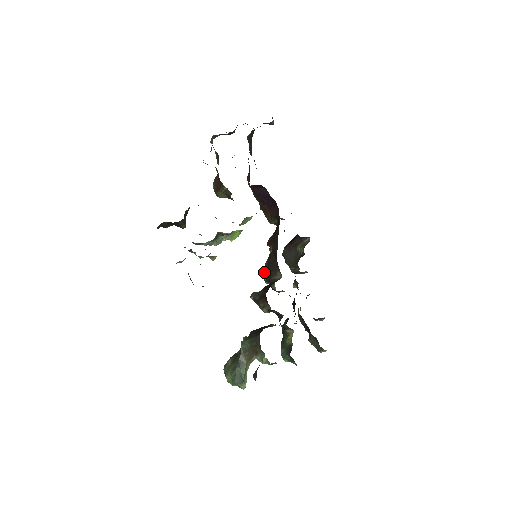
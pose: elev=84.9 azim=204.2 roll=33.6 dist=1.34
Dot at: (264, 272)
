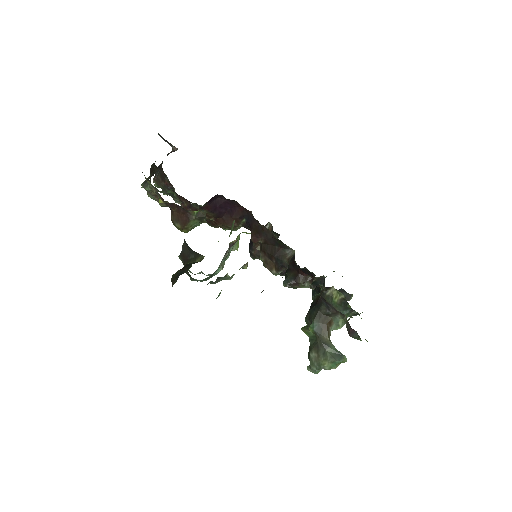
Dot at: (268, 268)
